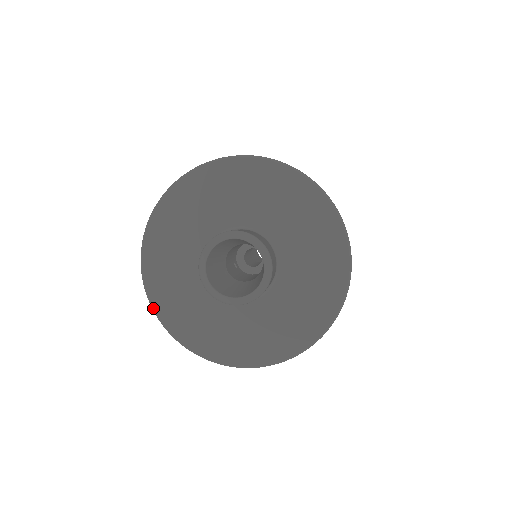
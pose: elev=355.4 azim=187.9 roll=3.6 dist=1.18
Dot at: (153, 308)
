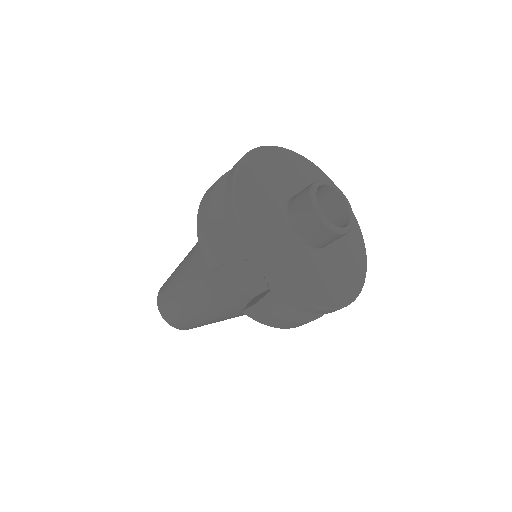
Dot at: (238, 170)
